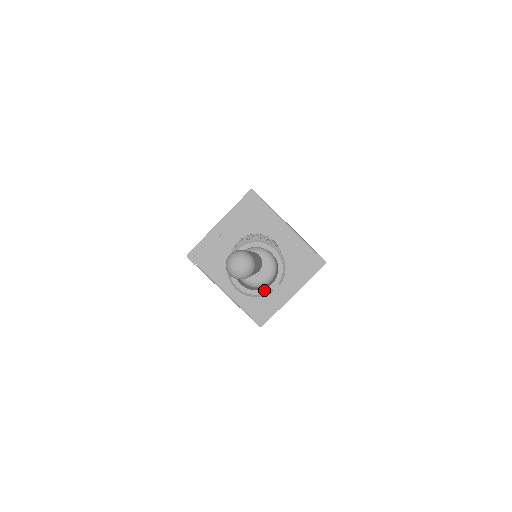
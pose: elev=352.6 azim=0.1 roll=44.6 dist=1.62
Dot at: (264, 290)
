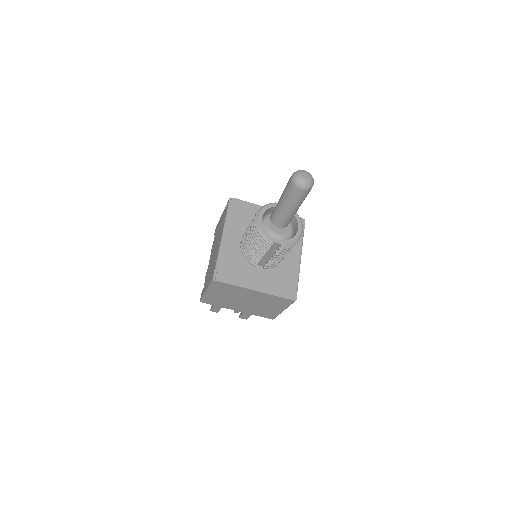
Dot at: (270, 237)
